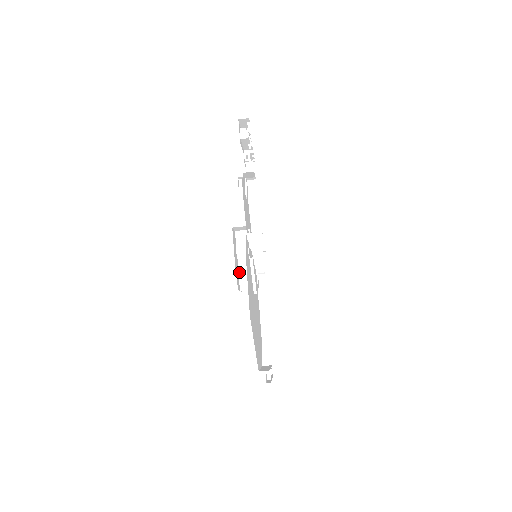
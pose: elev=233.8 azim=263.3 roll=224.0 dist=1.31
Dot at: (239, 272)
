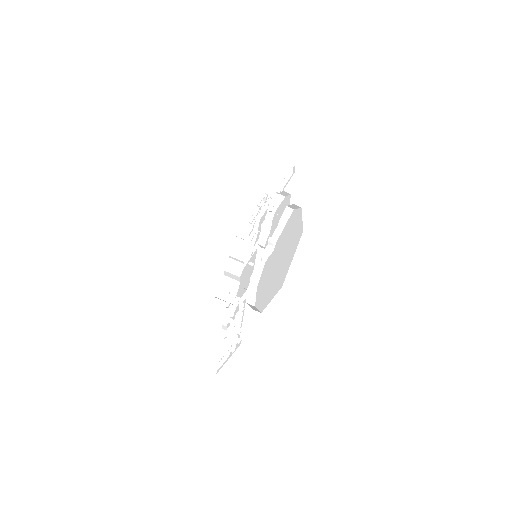
Dot at: (225, 275)
